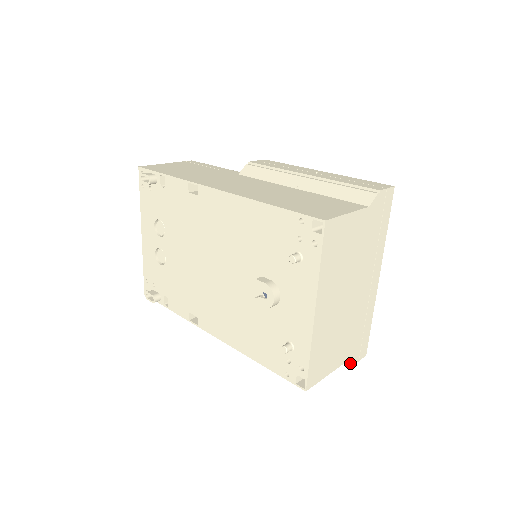
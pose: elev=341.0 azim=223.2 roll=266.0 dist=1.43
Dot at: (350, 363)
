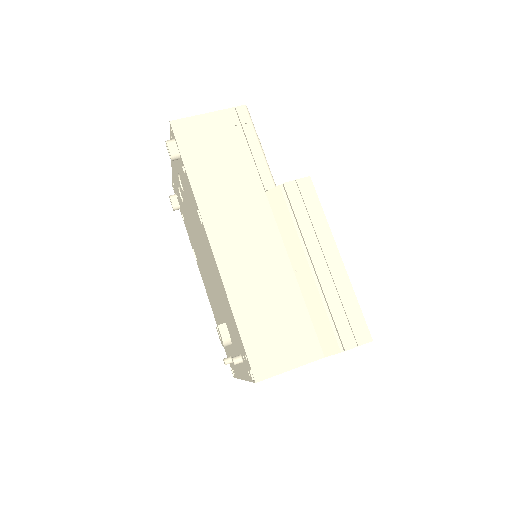
Dot at: occluded
